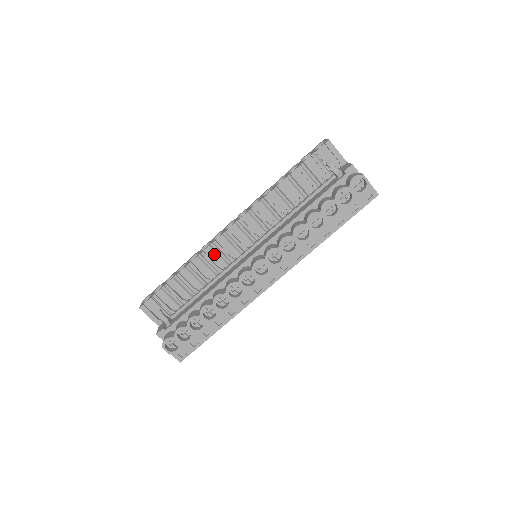
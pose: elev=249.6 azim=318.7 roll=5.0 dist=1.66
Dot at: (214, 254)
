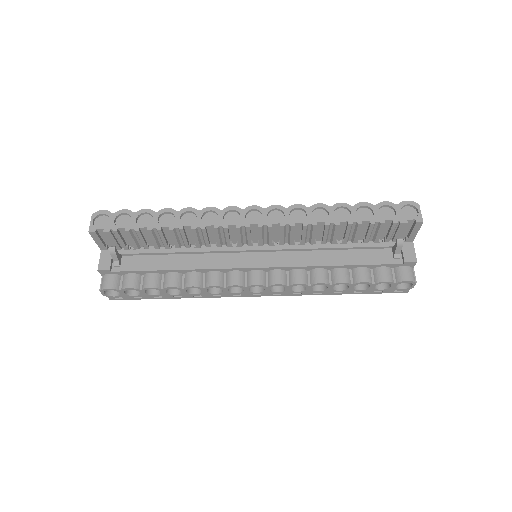
Dot at: (215, 235)
